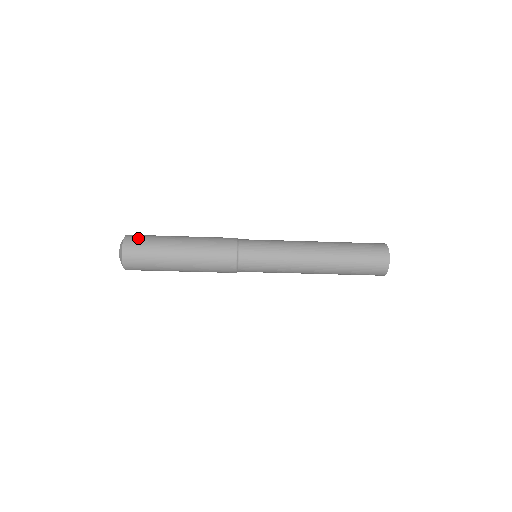
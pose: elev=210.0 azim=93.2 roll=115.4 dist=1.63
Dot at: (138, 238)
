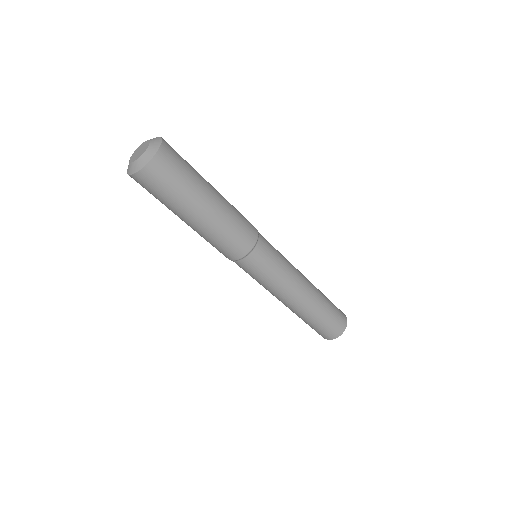
Dot at: (176, 156)
